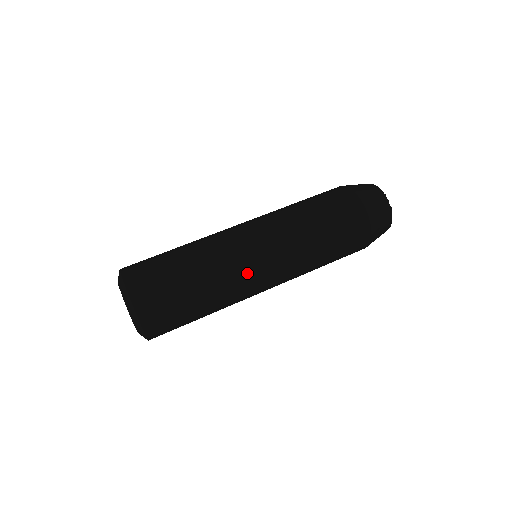
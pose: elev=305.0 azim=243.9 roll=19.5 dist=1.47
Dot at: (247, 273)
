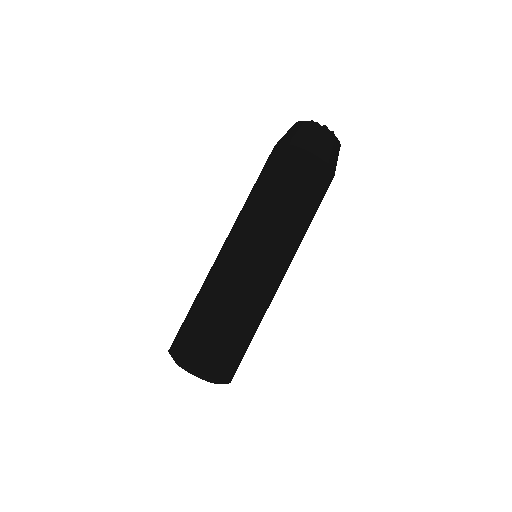
Dot at: occluded
